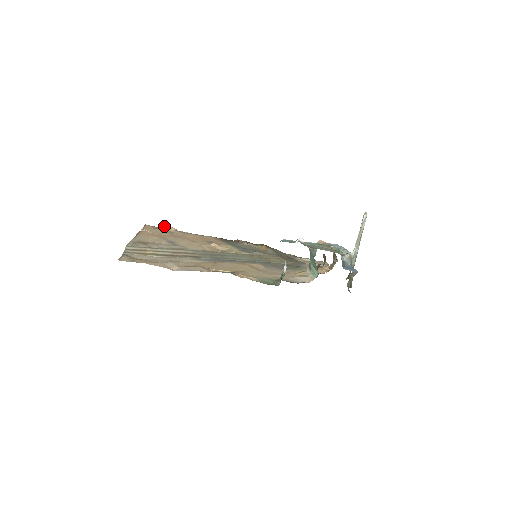
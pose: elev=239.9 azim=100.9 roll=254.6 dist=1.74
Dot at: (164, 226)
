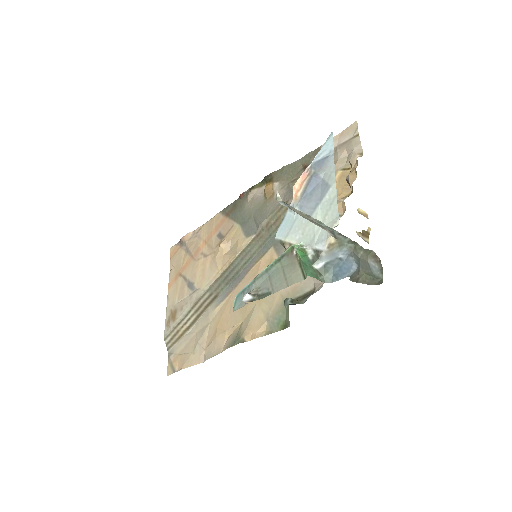
Dot at: (181, 238)
